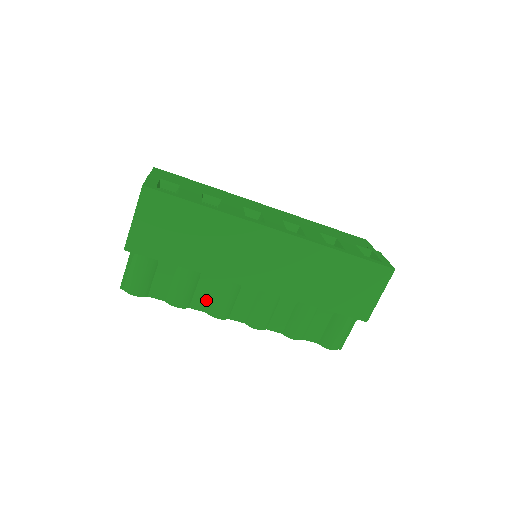
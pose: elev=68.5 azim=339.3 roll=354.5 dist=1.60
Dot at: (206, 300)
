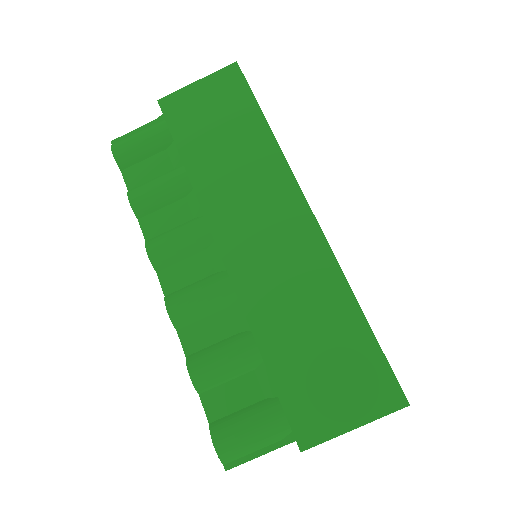
Dot at: (162, 228)
